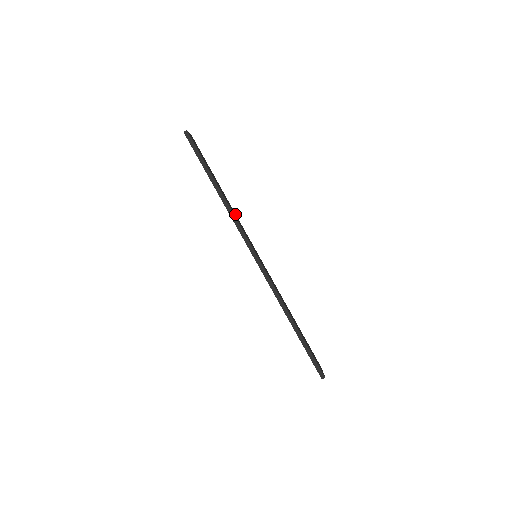
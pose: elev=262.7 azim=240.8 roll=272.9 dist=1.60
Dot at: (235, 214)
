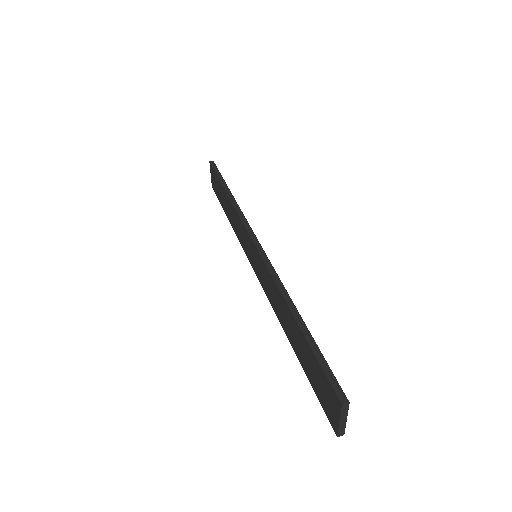
Dot at: occluded
